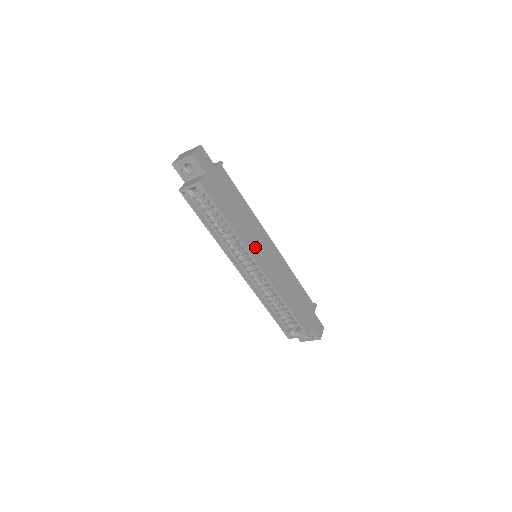
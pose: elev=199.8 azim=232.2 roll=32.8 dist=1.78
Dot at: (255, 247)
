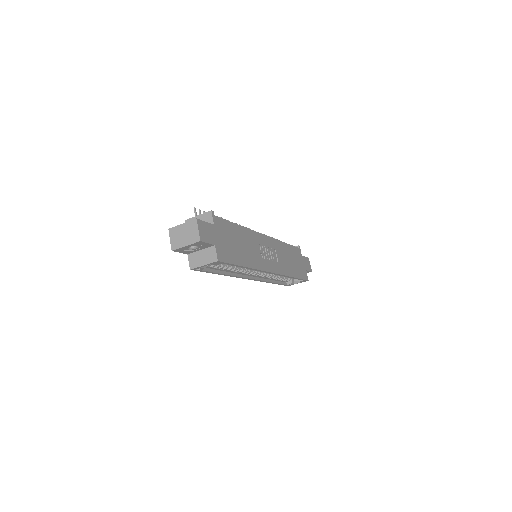
Dot at: (263, 260)
